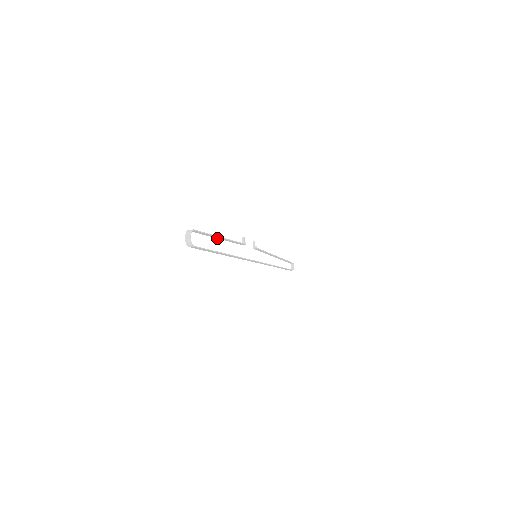
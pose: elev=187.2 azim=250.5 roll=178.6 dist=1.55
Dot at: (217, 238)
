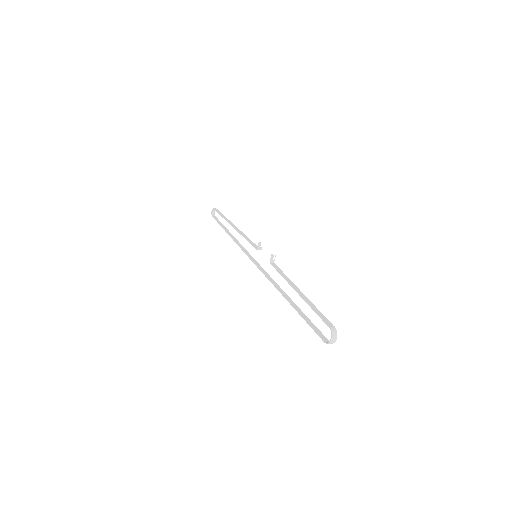
Dot at: occluded
